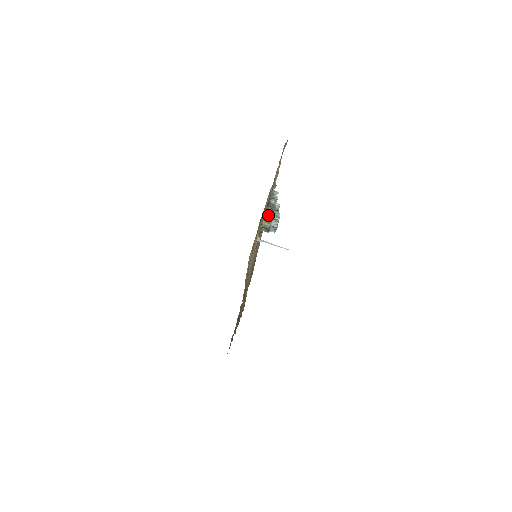
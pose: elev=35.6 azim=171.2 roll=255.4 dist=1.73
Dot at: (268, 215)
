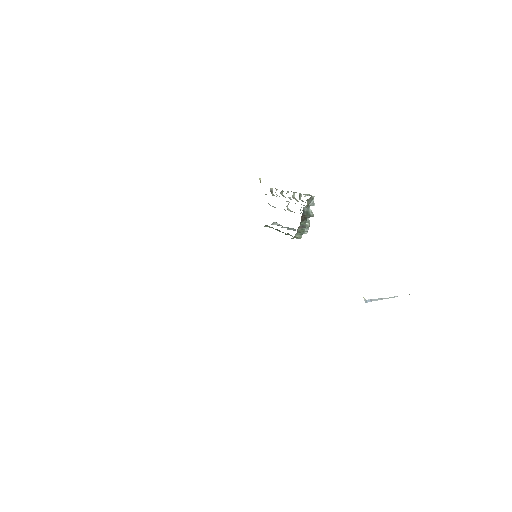
Dot at: (301, 226)
